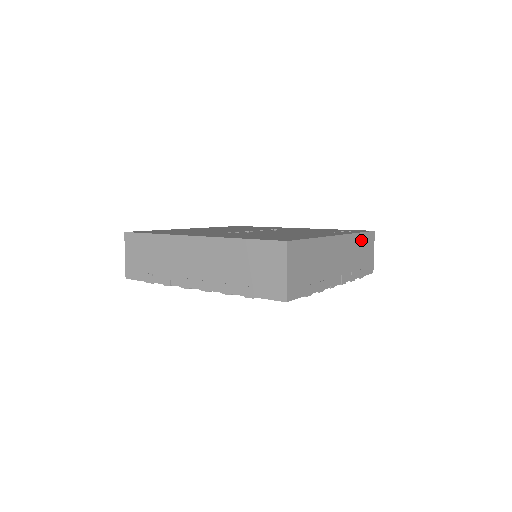
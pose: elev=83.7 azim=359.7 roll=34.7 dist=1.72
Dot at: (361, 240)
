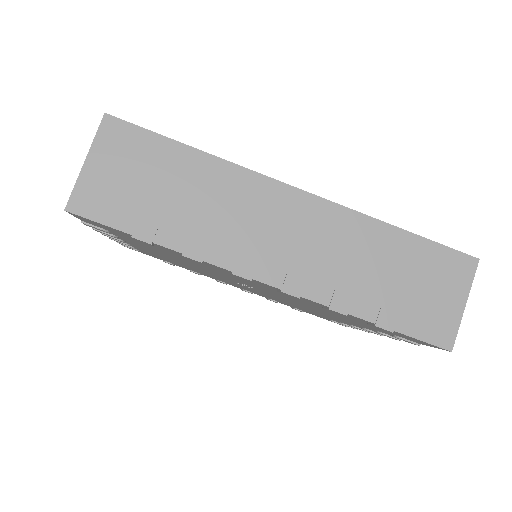
Dot at: occluded
